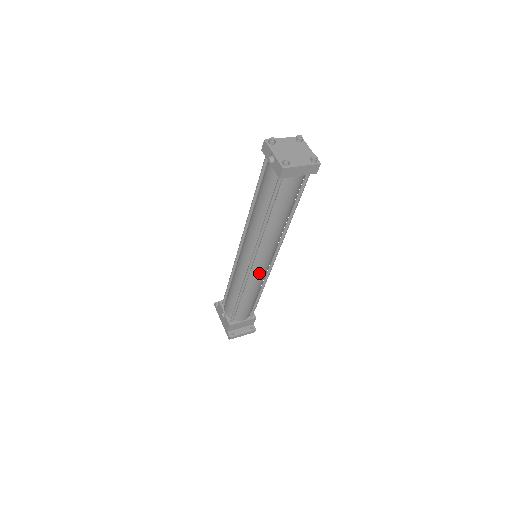
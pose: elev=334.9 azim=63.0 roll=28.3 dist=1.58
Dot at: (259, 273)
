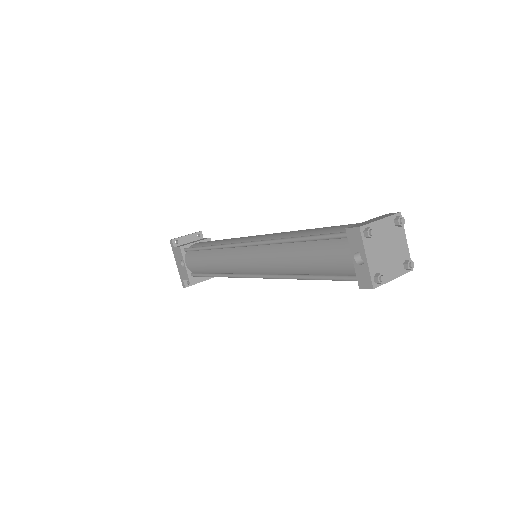
Dot at: occluded
